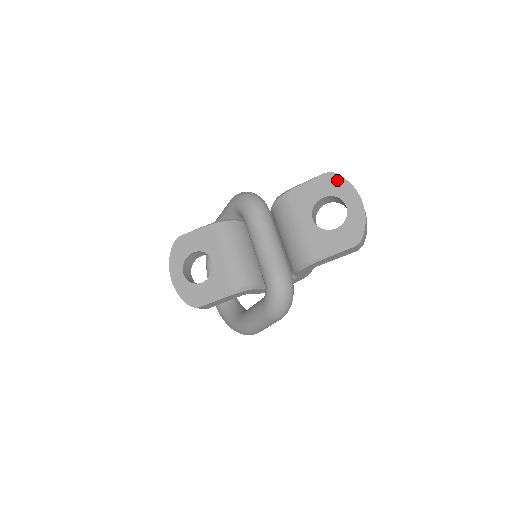
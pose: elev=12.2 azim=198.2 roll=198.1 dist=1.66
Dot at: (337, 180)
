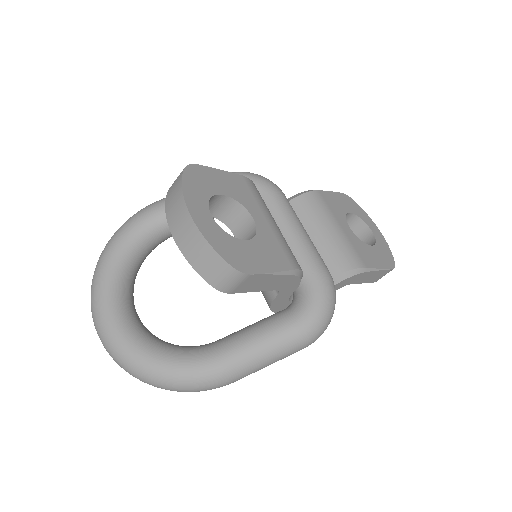
Dot at: (355, 204)
